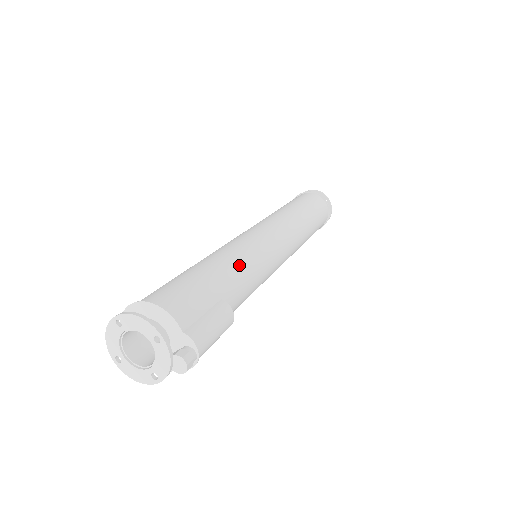
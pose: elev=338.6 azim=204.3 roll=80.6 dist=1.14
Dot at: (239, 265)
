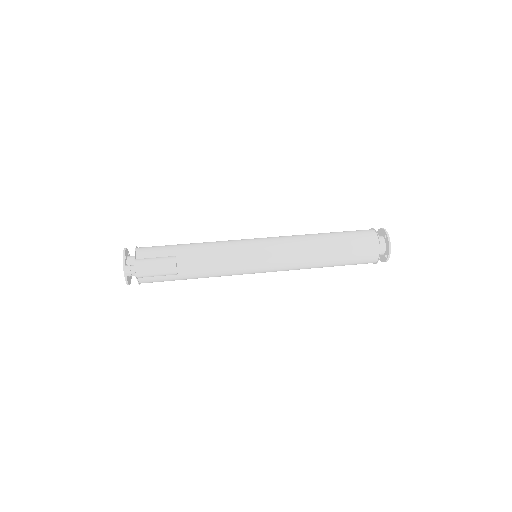
Dot at: (207, 246)
